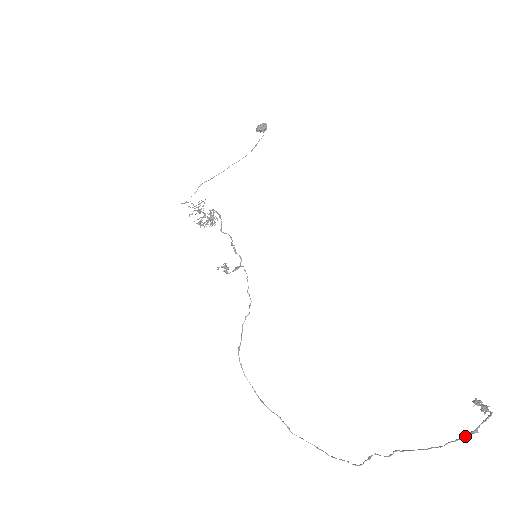
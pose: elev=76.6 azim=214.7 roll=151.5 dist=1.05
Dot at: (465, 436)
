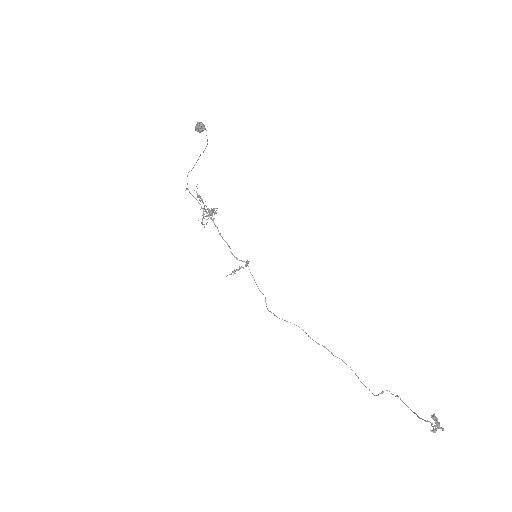
Dot at: (431, 425)
